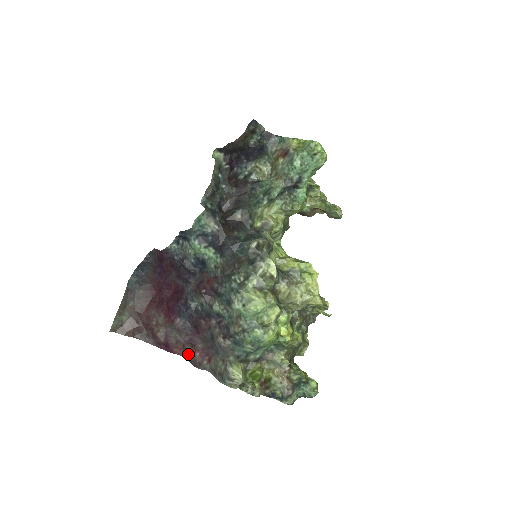
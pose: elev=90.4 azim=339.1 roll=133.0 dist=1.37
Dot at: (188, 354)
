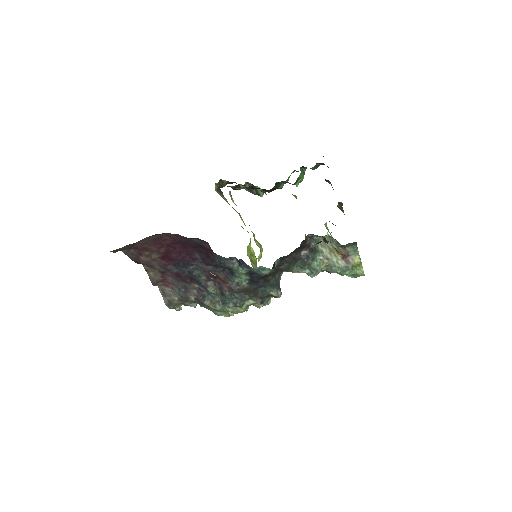
Dot at: (151, 270)
